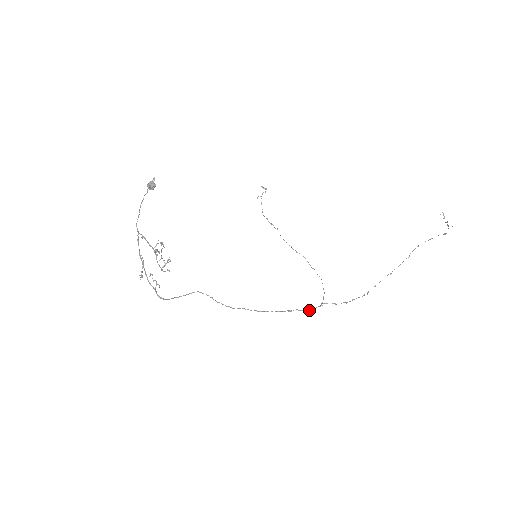
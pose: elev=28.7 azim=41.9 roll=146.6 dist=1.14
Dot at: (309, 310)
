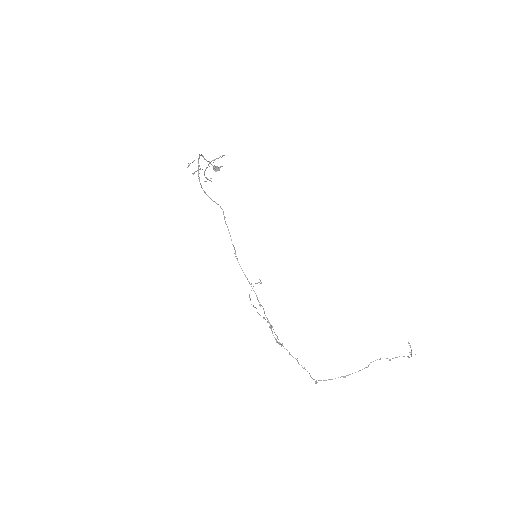
Dot at: (271, 326)
